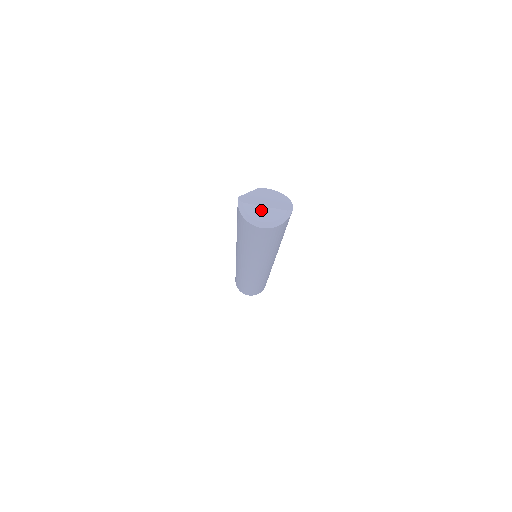
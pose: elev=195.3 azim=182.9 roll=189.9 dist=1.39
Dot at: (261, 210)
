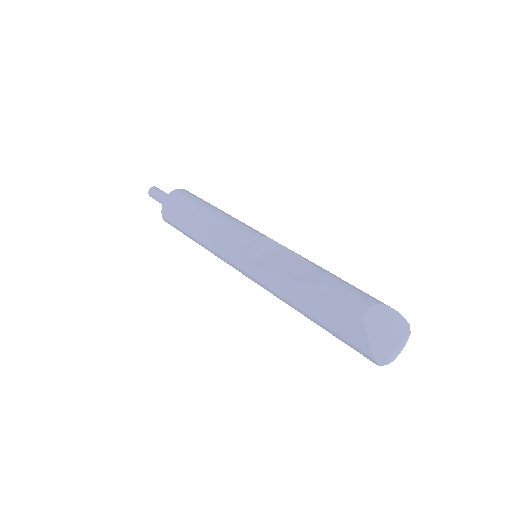
Dot at: (396, 353)
